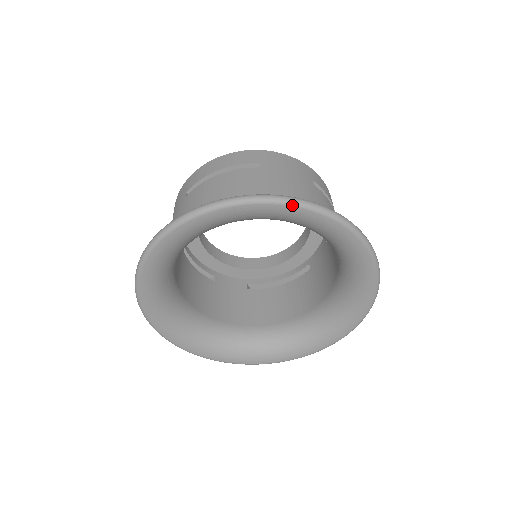
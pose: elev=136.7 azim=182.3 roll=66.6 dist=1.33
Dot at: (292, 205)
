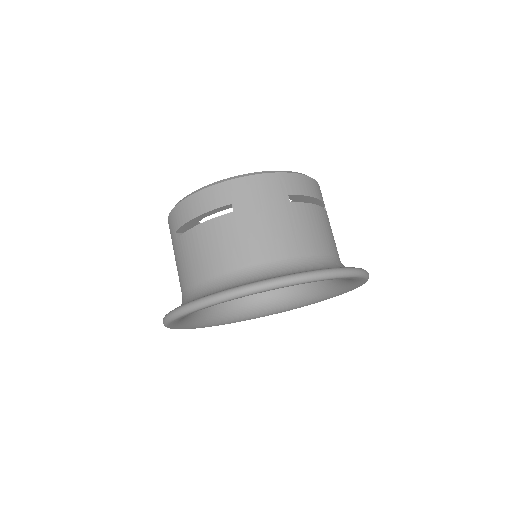
Dot at: (271, 289)
